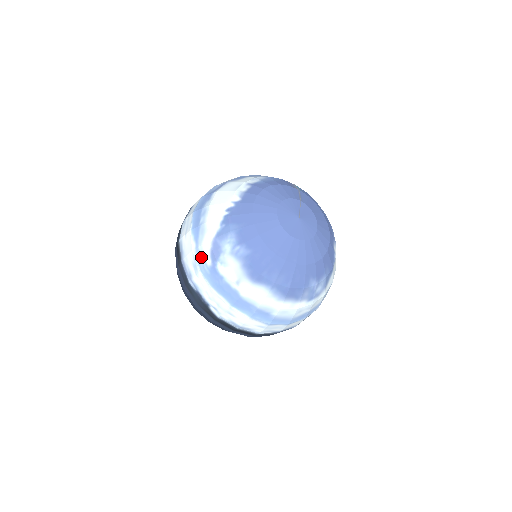
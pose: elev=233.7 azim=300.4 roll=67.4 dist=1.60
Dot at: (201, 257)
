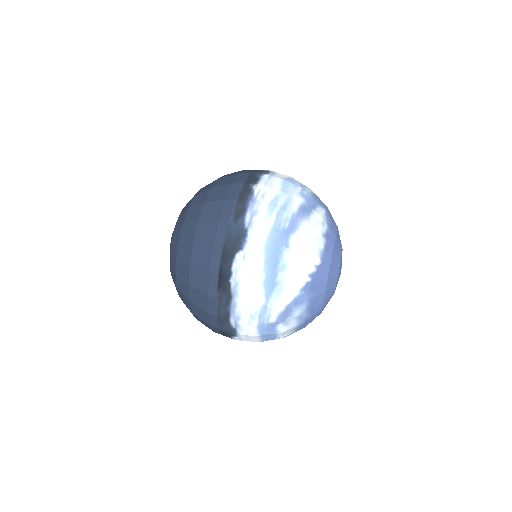
Dot at: (266, 314)
